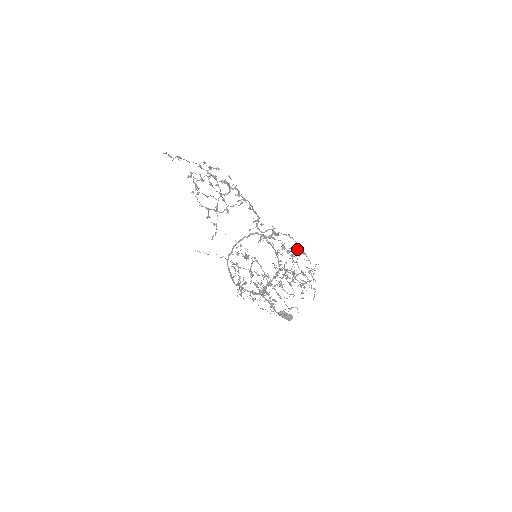
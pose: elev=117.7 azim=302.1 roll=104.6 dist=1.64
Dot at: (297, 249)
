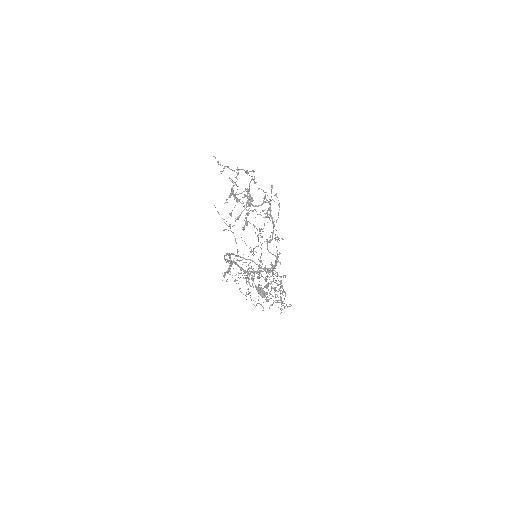
Dot at: (280, 290)
